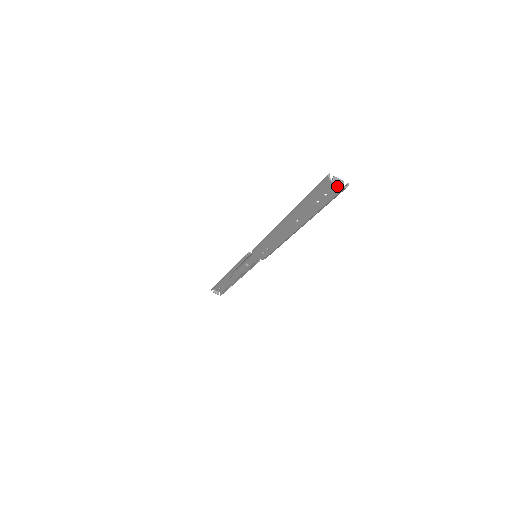
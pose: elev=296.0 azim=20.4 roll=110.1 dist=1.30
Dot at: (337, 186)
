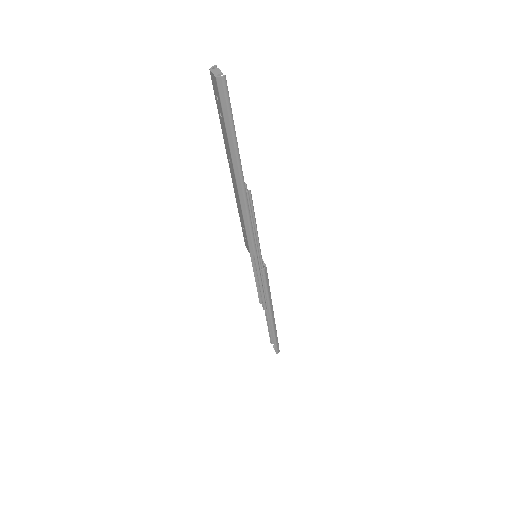
Dot at: (214, 76)
